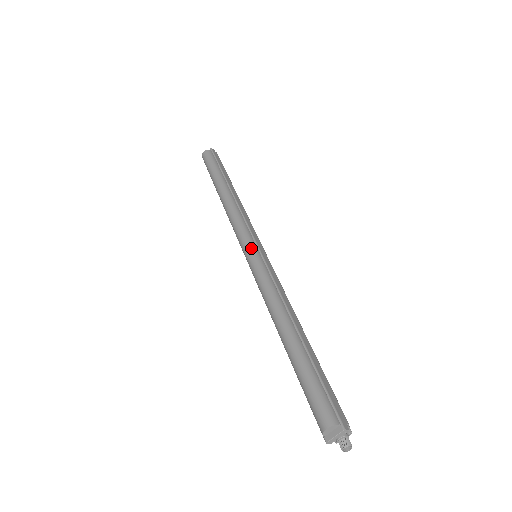
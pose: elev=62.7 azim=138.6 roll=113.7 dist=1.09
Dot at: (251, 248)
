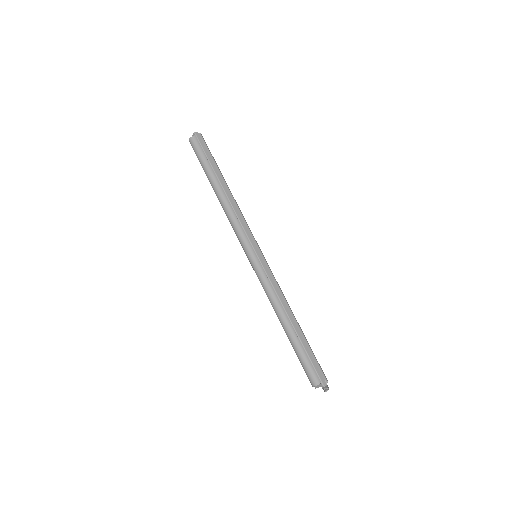
Dot at: (251, 256)
